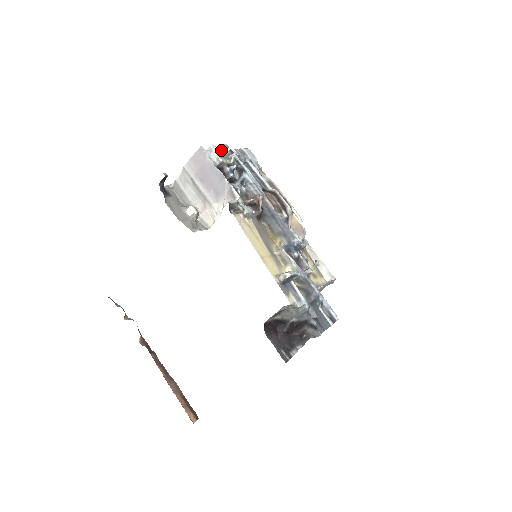
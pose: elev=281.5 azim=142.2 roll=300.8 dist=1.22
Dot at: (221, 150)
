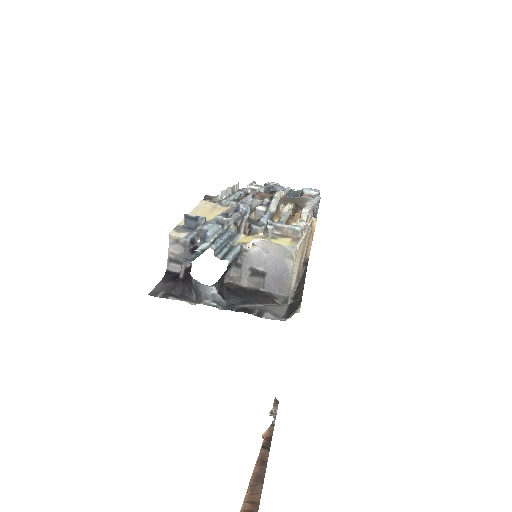
Dot at: occluded
